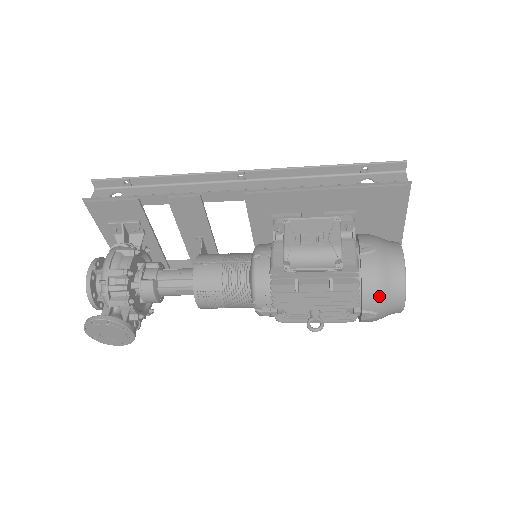
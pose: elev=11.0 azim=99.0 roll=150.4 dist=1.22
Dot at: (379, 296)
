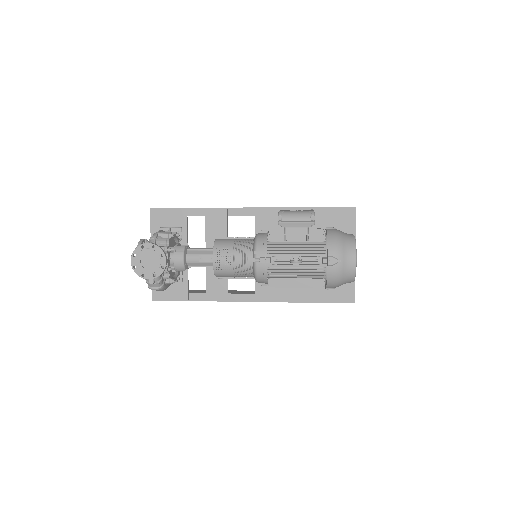
Dot at: (339, 246)
